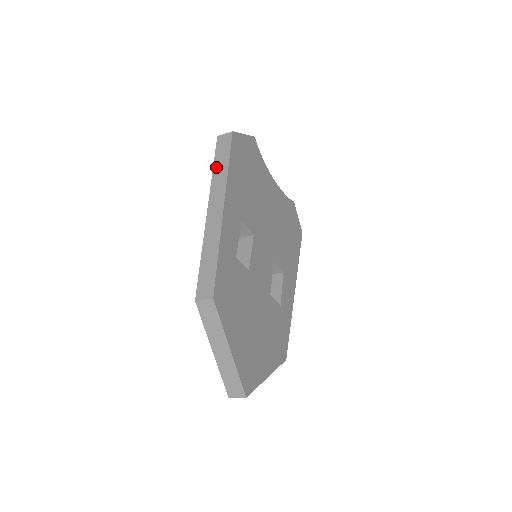
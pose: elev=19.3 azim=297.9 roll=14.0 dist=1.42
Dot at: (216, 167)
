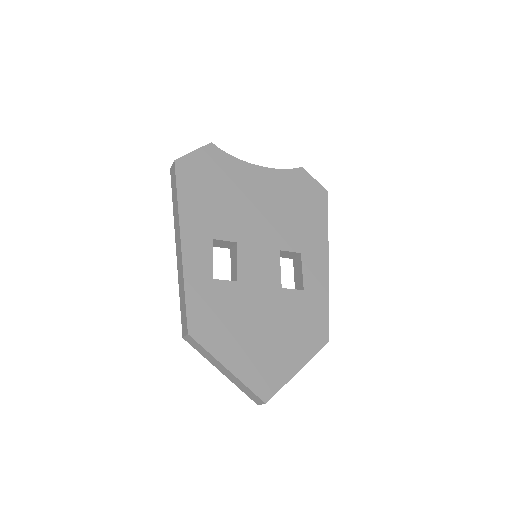
Dot at: (173, 202)
